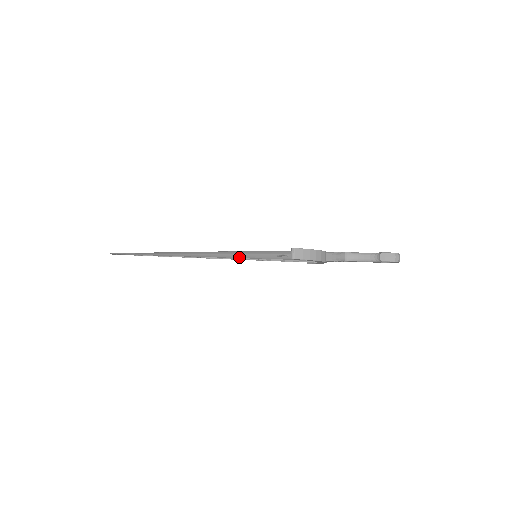
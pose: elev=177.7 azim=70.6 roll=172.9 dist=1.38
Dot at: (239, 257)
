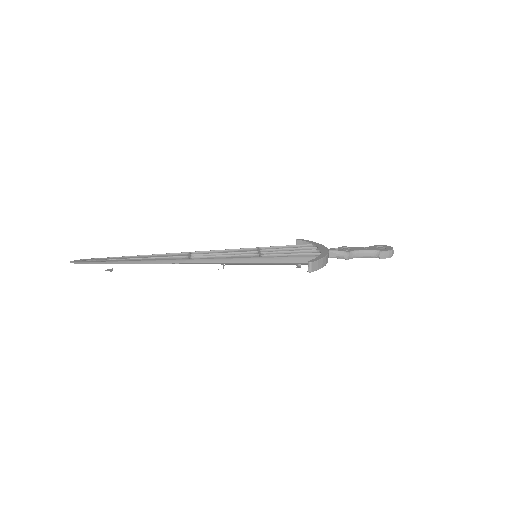
Dot at: (244, 264)
